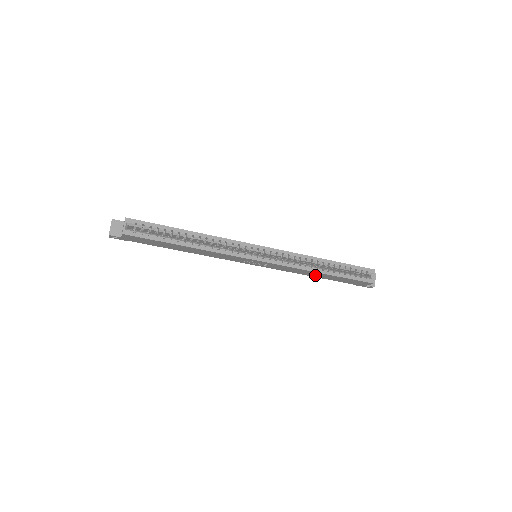
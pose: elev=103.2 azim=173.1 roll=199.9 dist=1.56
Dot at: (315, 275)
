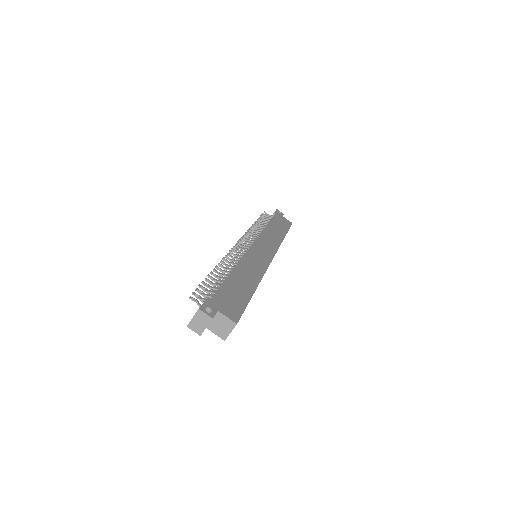
Dot at: occluded
